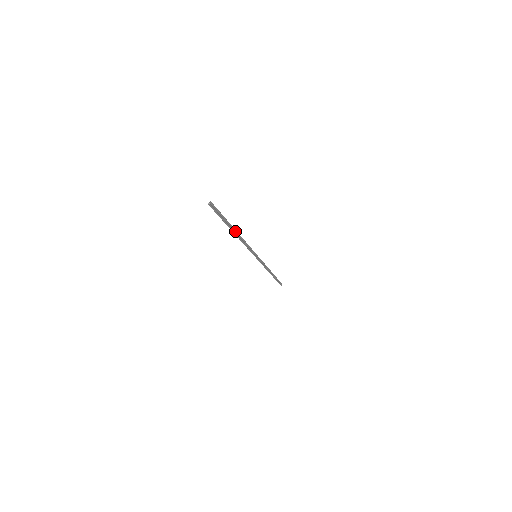
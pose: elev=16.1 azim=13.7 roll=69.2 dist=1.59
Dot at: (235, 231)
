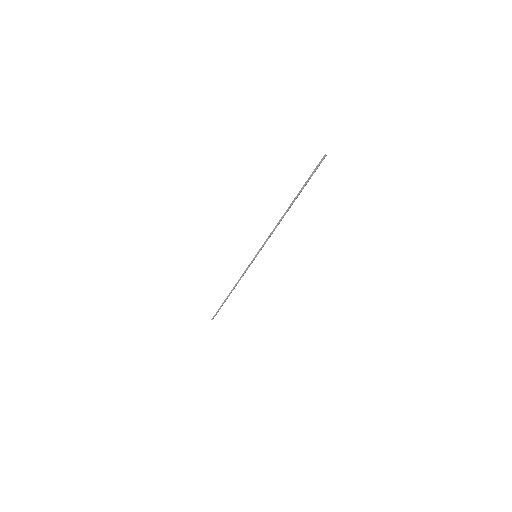
Dot at: (288, 207)
